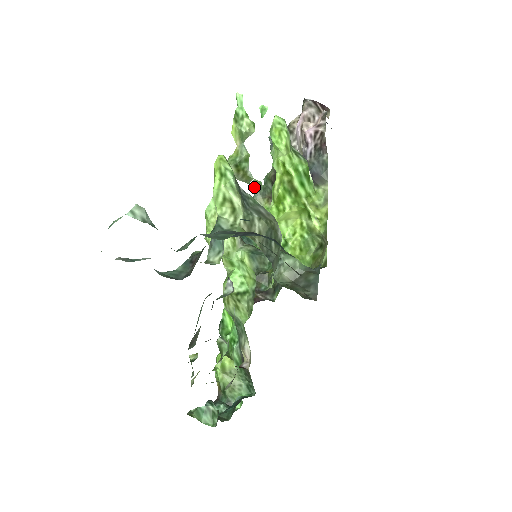
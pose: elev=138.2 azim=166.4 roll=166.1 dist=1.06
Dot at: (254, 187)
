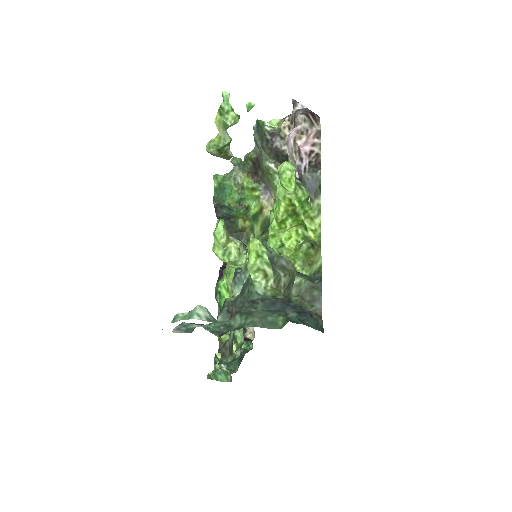
Dot at: (234, 163)
